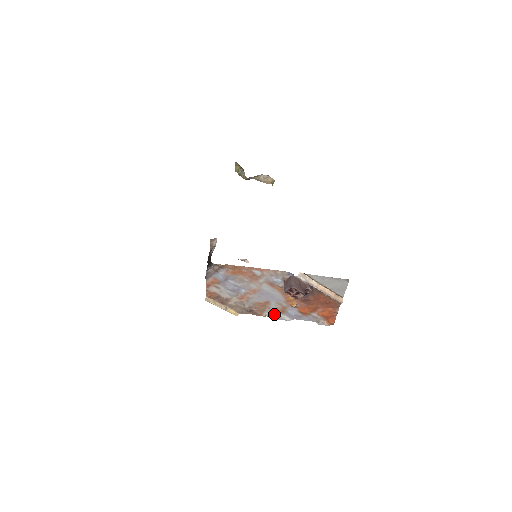
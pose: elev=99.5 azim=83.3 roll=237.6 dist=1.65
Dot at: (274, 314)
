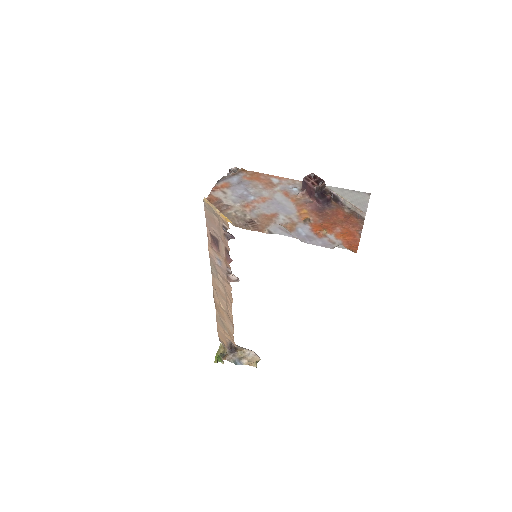
Dot at: (280, 227)
